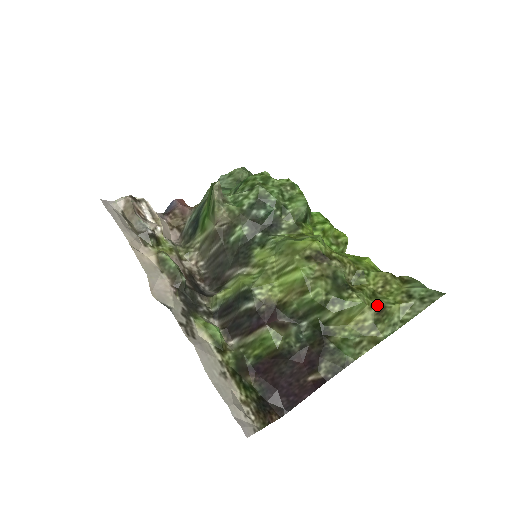
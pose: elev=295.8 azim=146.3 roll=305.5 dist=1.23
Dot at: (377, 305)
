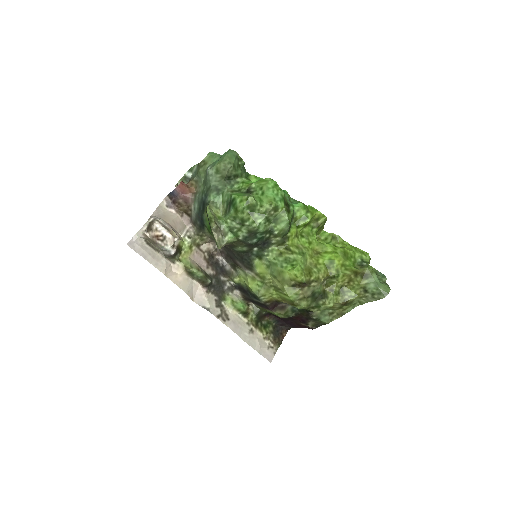
Dot at: (343, 300)
